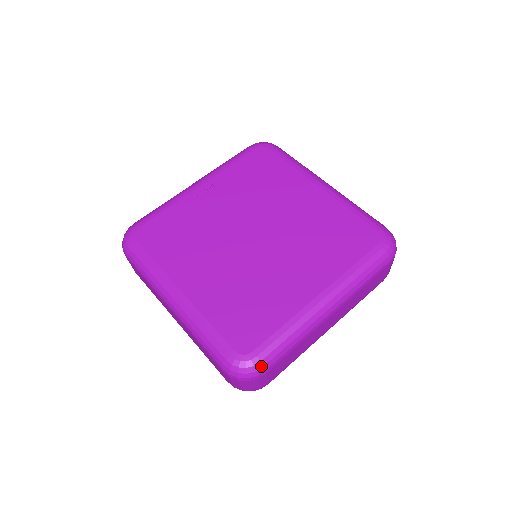
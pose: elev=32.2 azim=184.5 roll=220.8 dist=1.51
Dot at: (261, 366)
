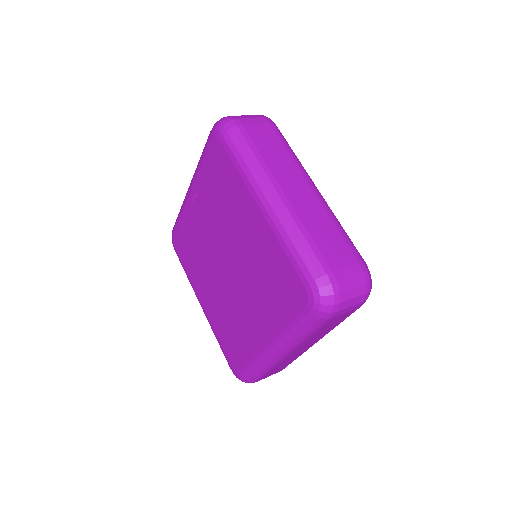
Dot at: (248, 381)
